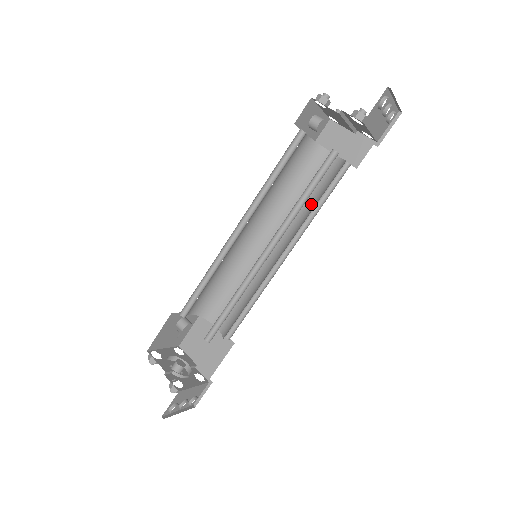
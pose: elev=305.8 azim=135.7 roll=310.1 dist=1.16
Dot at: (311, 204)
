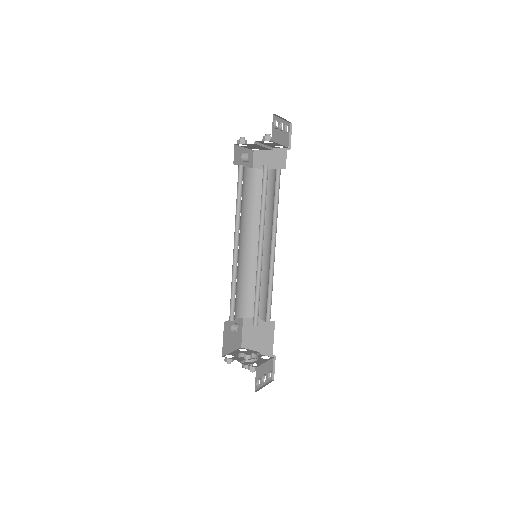
Dot at: (271, 206)
